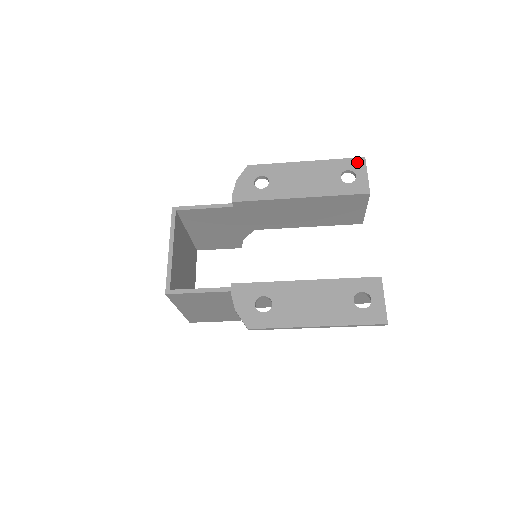
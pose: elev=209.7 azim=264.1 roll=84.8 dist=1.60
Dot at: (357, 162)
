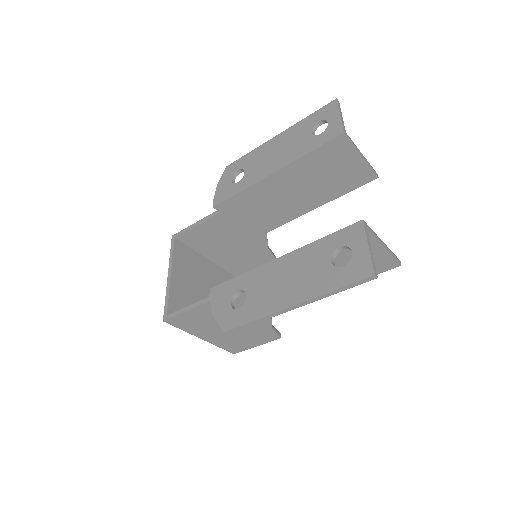
Dot at: (328, 108)
